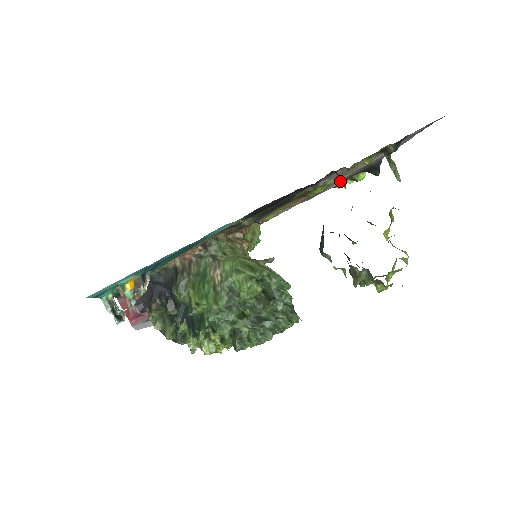
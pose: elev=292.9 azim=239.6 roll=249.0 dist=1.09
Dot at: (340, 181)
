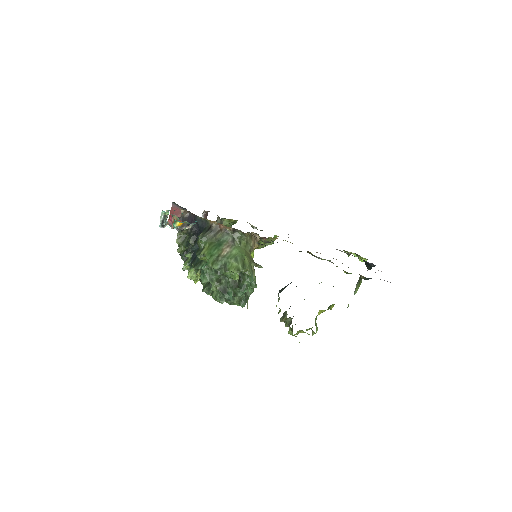
Dot at: (346, 253)
